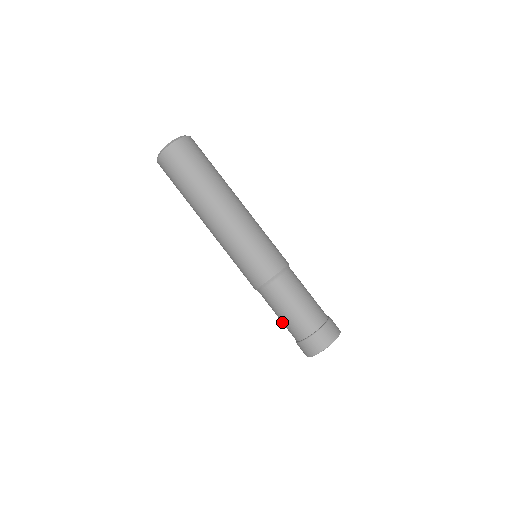
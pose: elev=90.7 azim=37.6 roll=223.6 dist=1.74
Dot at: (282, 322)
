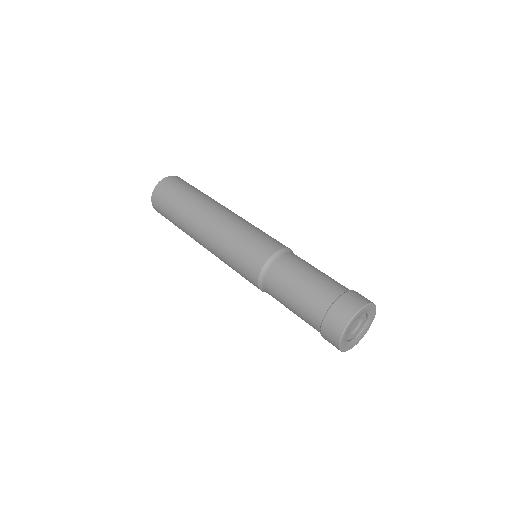
Dot at: (298, 303)
